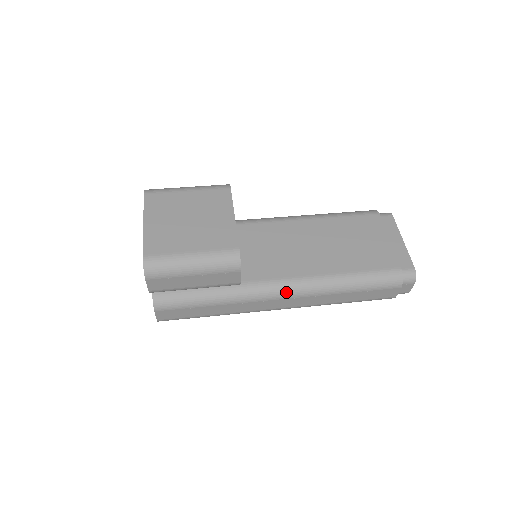
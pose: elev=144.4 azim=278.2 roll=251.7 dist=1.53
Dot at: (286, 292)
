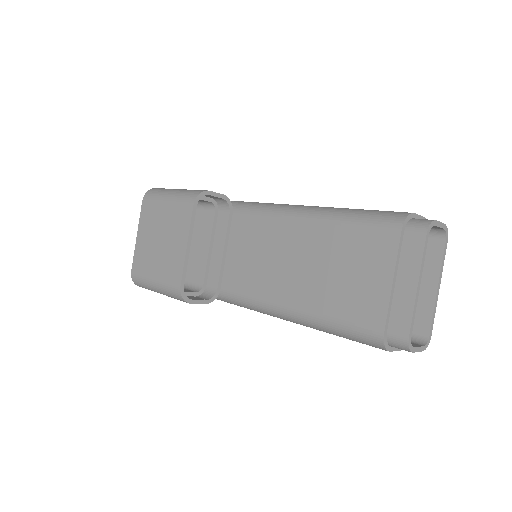
Dot at: (264, 312)
